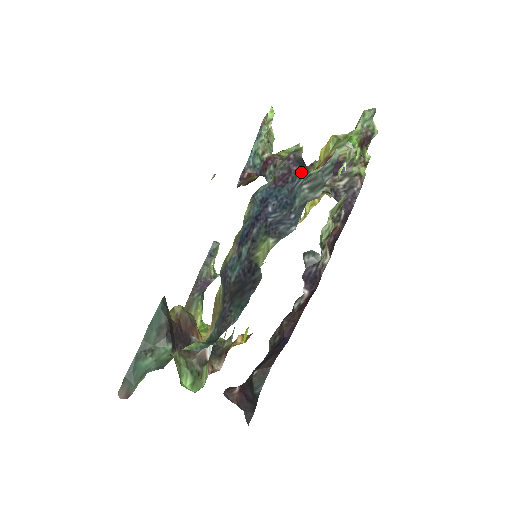
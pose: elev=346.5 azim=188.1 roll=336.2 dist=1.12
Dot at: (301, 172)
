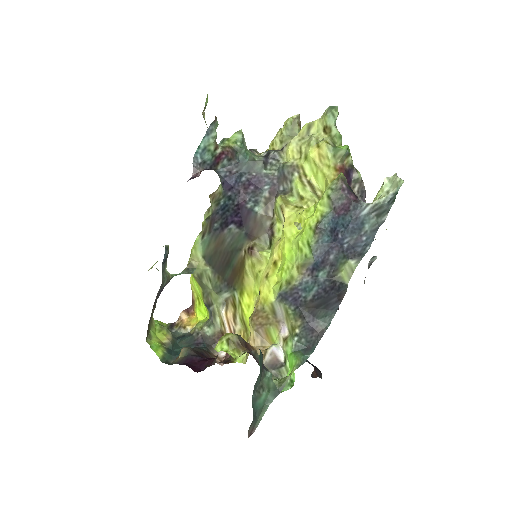
Dot at: (357, 199)
